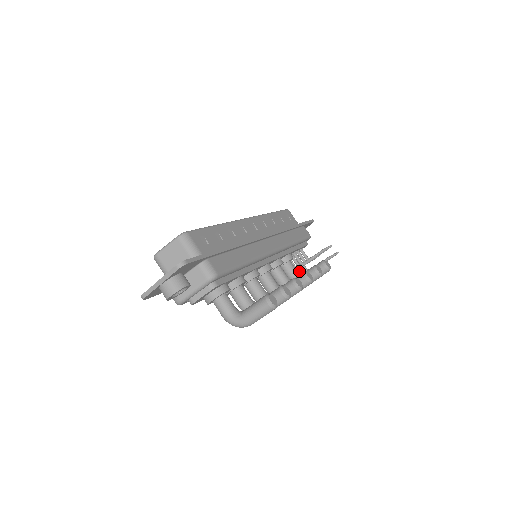
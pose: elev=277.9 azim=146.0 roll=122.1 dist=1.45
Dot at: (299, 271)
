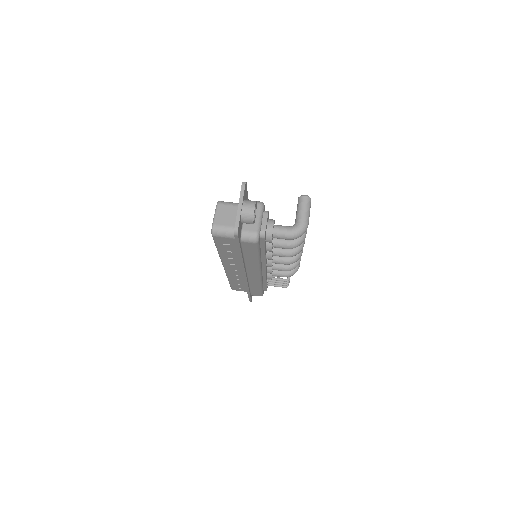
Dot at: (283, 281)
